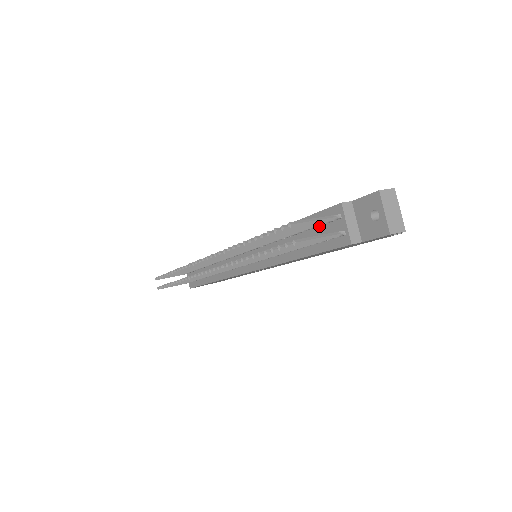
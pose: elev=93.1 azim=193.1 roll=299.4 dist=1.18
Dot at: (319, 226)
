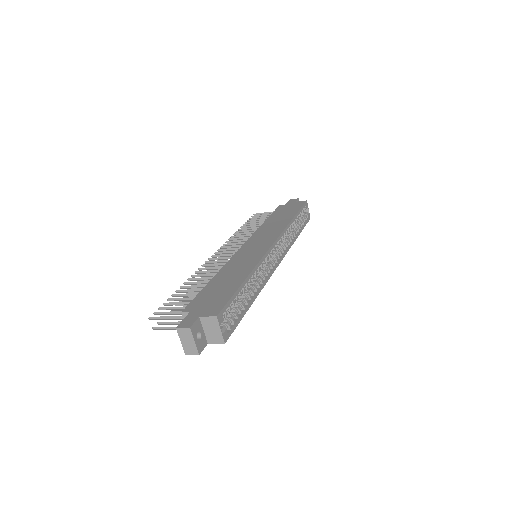
Dot at: occluded
